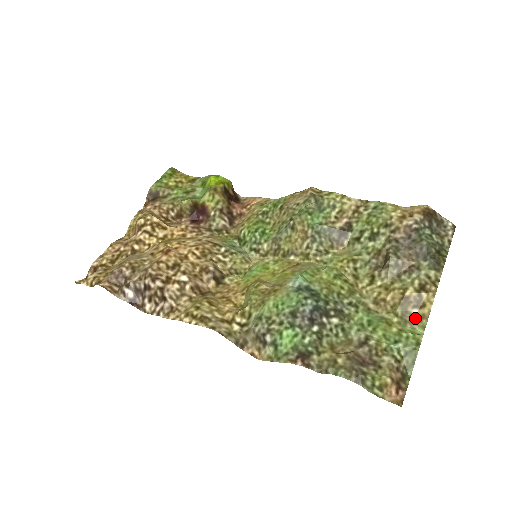
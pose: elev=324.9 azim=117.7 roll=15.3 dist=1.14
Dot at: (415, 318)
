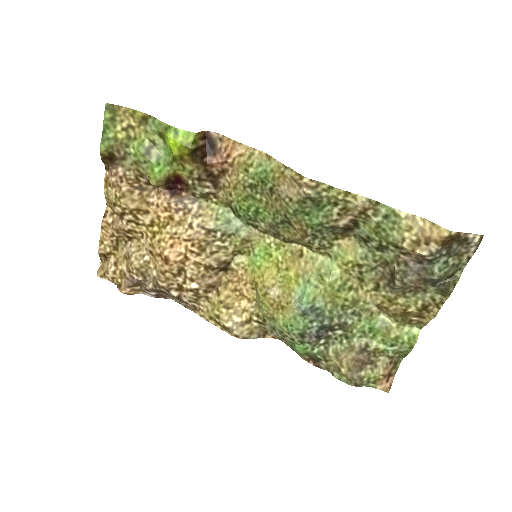
Dot at: (414, 322)
